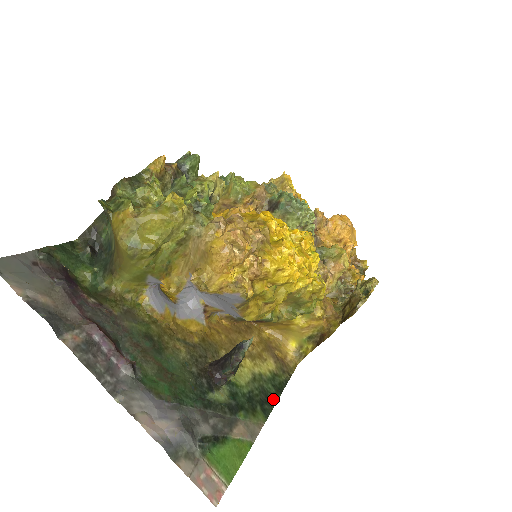
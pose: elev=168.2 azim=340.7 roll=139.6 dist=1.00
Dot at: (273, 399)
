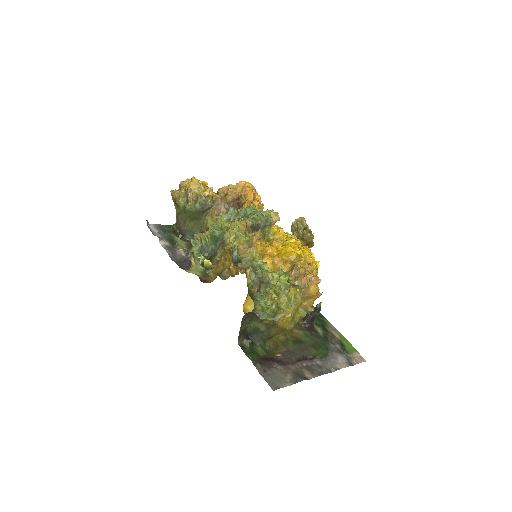
Dot at: occluded
